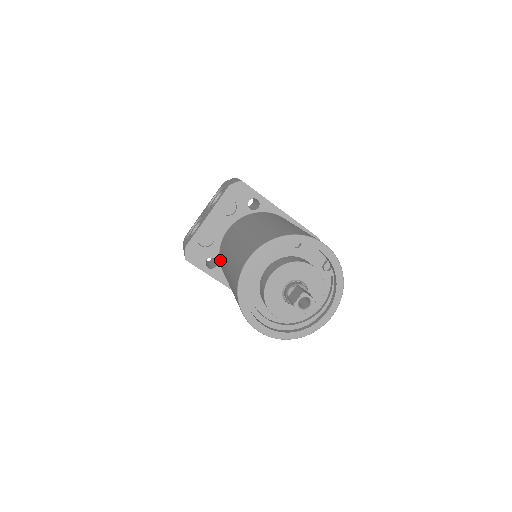
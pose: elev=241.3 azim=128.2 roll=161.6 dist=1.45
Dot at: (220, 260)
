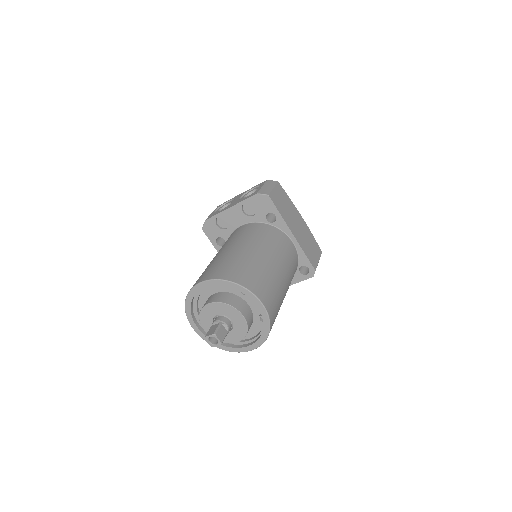
Dot at: occluded
